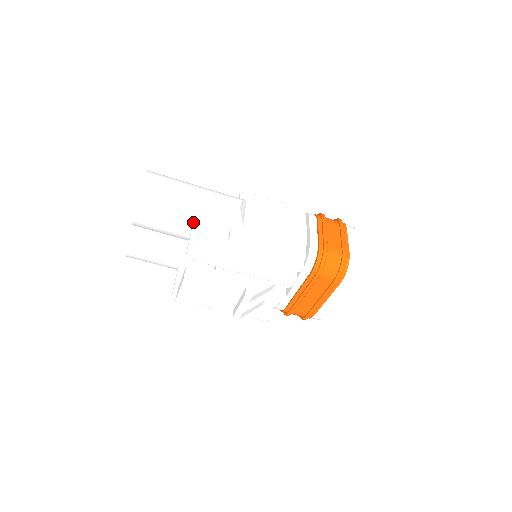
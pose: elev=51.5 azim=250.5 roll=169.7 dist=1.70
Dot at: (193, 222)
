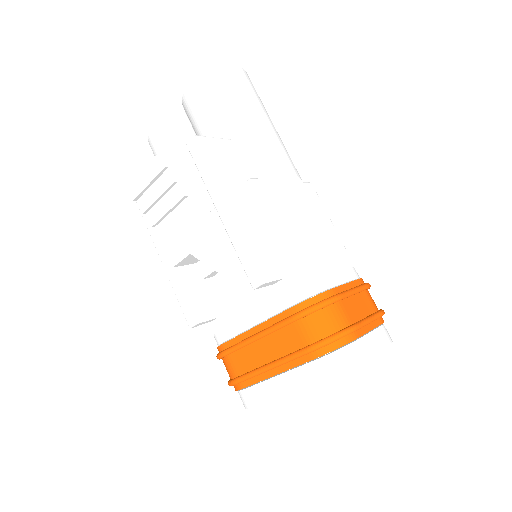
Dot at: (233, 137)
